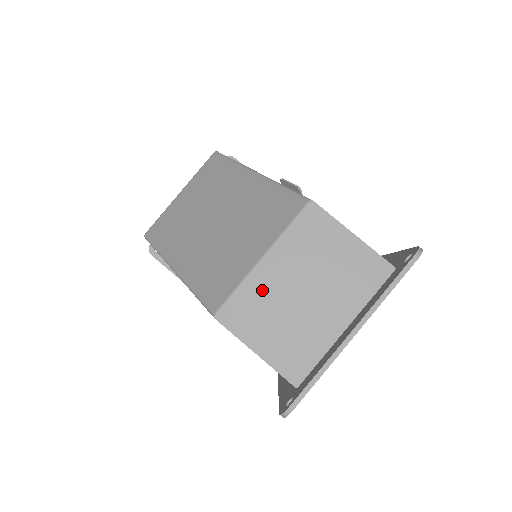
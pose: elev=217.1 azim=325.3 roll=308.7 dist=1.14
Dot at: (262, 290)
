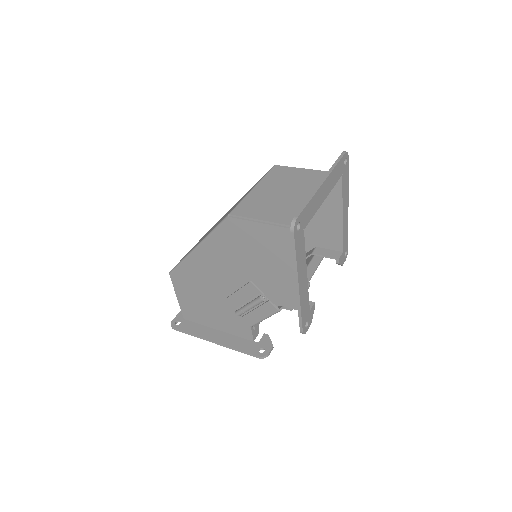
Dot at: (258, 198)
